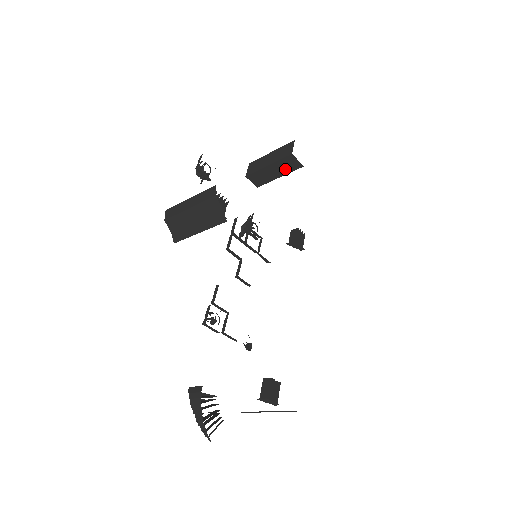
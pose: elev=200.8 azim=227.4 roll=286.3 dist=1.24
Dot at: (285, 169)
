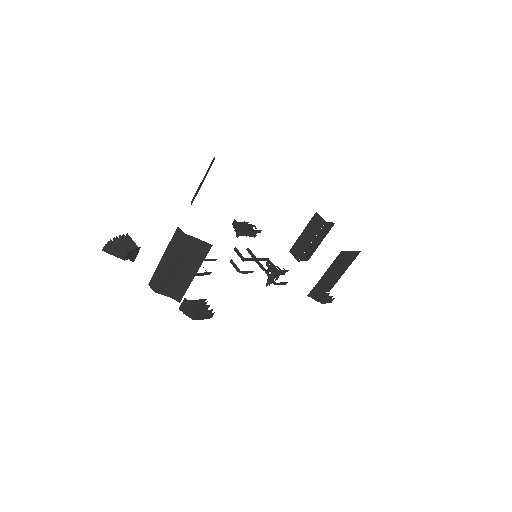
Dot at: (314, 231)
